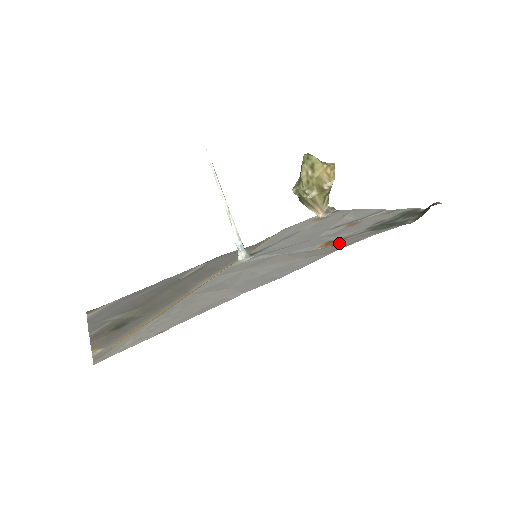
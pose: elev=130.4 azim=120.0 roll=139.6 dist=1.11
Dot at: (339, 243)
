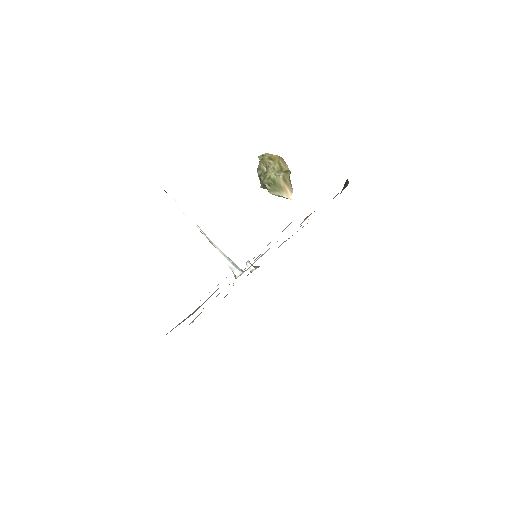
Dot at: occluded
